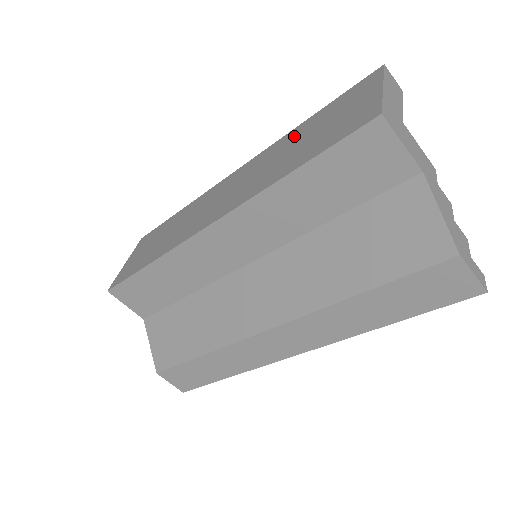
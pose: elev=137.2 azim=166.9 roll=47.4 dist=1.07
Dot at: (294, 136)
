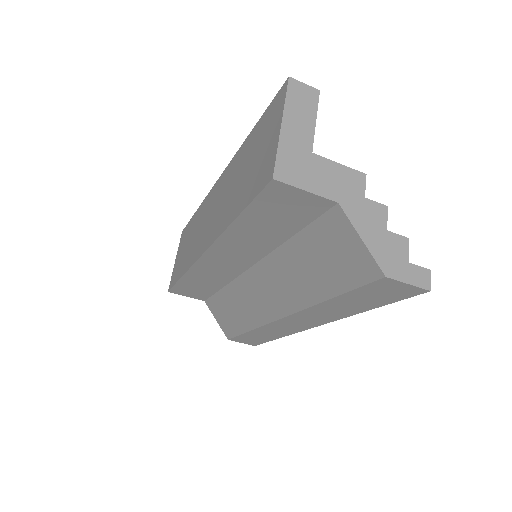
Dot at: (242, 156)
